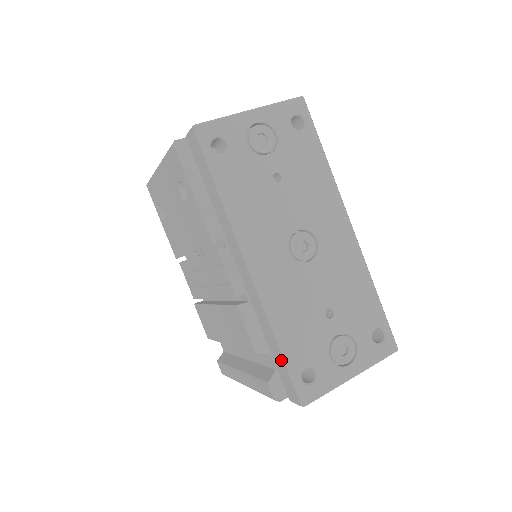
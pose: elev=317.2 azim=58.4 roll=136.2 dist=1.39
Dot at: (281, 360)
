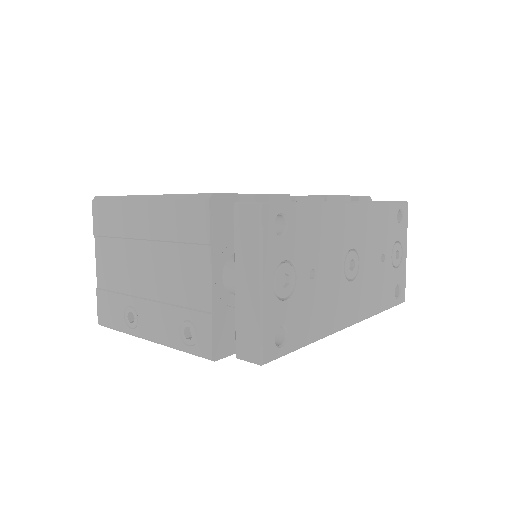
Dot at: occluded
